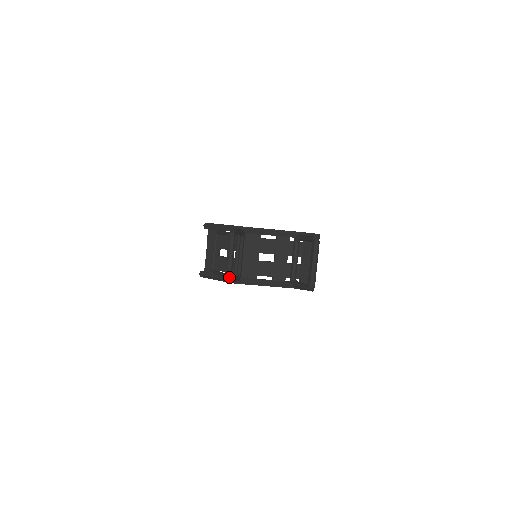
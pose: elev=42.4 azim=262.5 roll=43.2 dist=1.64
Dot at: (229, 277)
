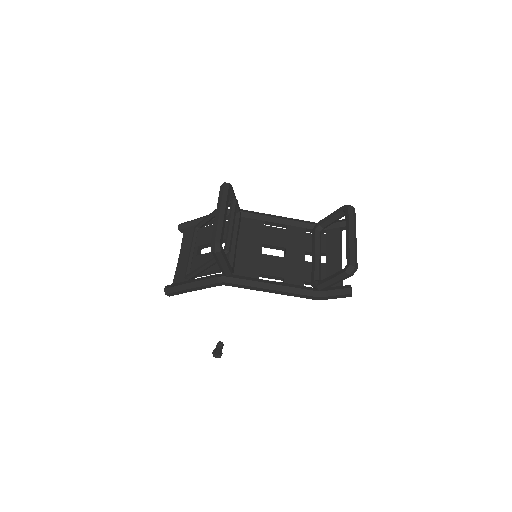
Dot at: (218, 238)
